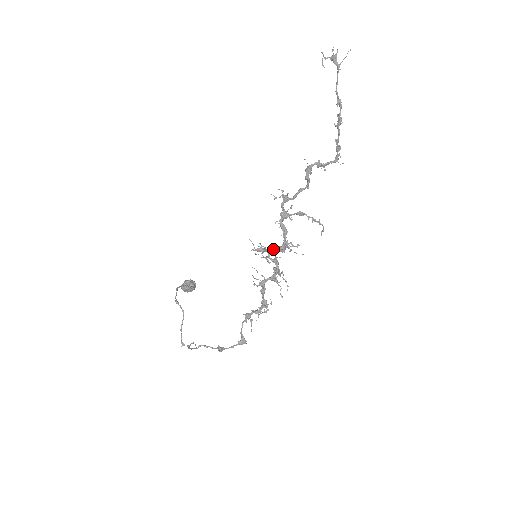
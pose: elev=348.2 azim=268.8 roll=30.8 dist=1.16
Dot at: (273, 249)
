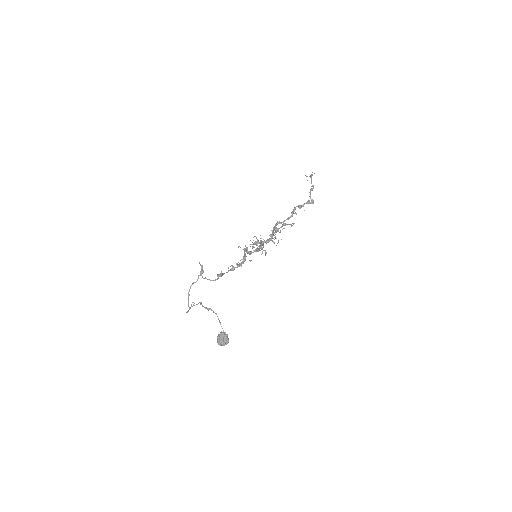
Dot at: (263, 241)
